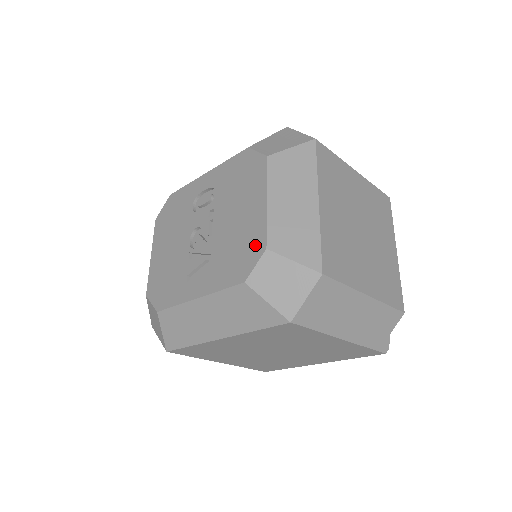
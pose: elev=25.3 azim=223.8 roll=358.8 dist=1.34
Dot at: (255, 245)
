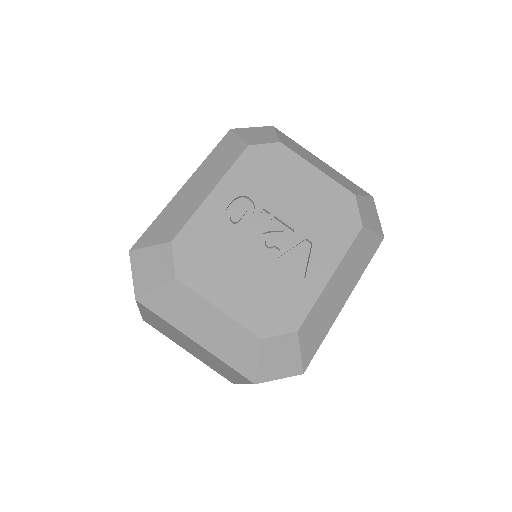
Dot at: (343, 200)
